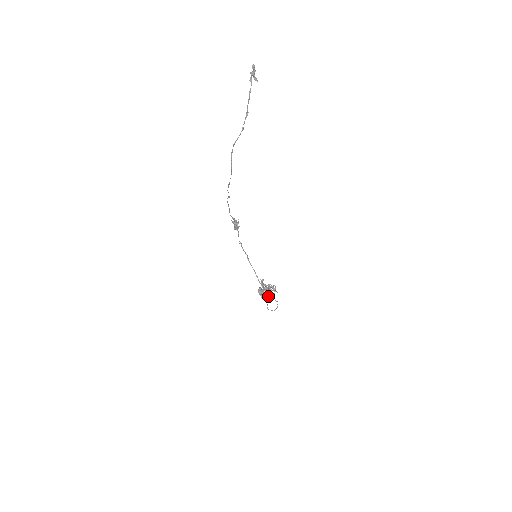
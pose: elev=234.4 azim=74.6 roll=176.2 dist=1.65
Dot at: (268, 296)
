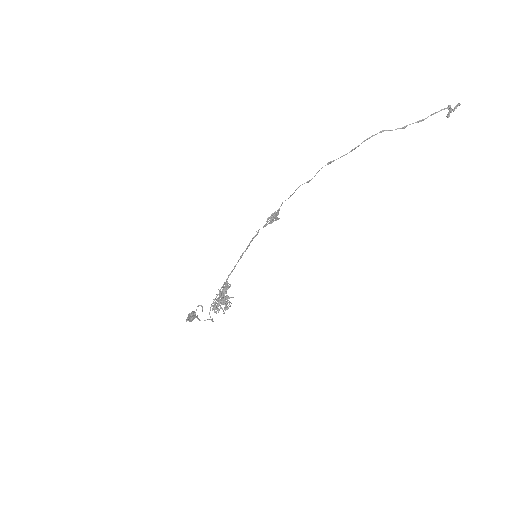
Dot at: (218, 298)
